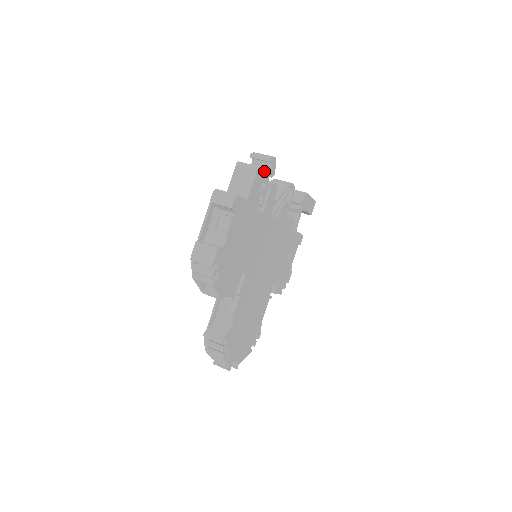
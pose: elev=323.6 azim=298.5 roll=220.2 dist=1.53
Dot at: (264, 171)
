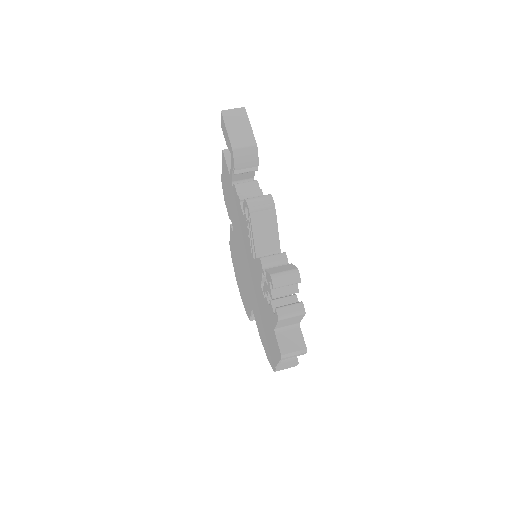
Dot at: (294, 288)
